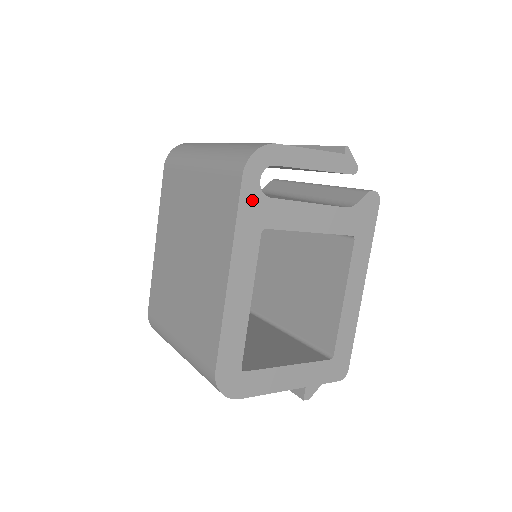
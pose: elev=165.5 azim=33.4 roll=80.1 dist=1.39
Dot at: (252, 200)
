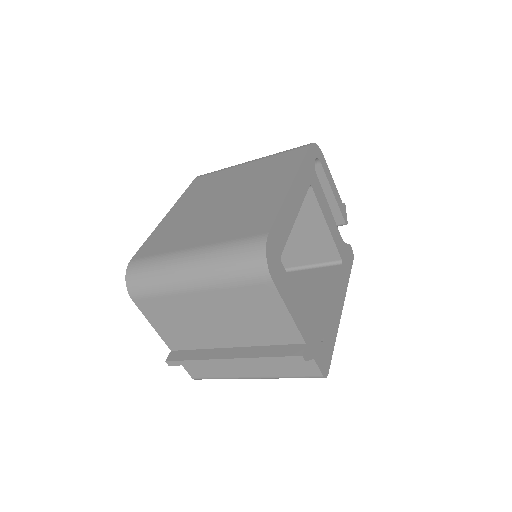
Dot at: (310, 163)
